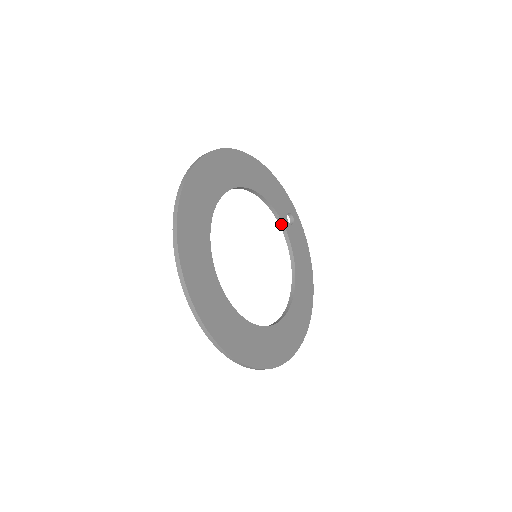
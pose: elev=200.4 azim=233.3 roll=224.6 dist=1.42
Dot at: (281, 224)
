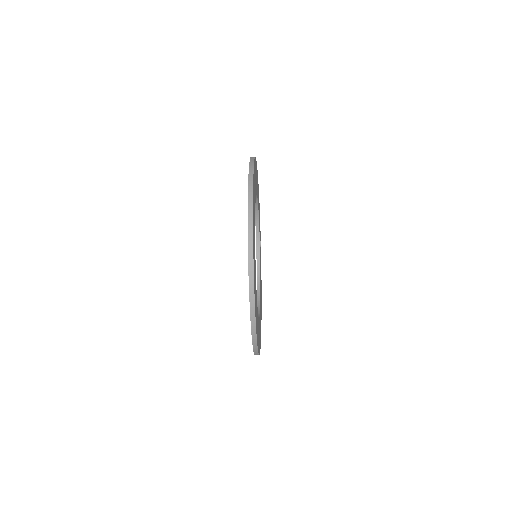
Dot at: (258, 242)
